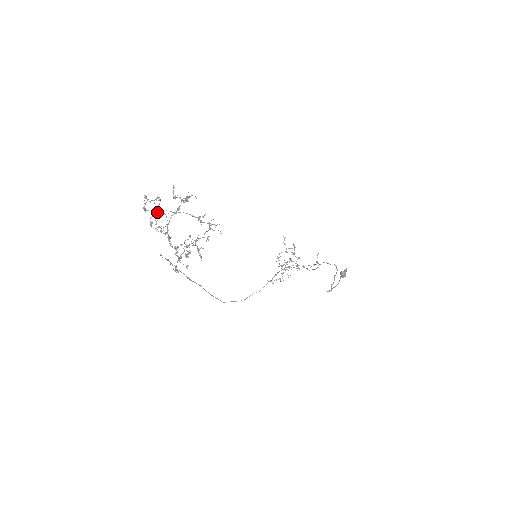
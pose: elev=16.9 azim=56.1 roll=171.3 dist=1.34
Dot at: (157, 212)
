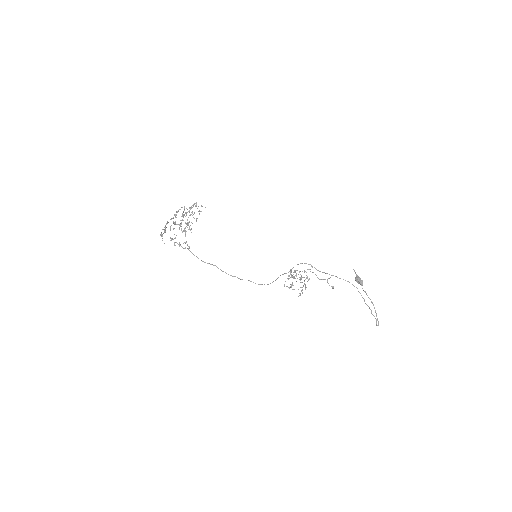
Dot at: occluded
